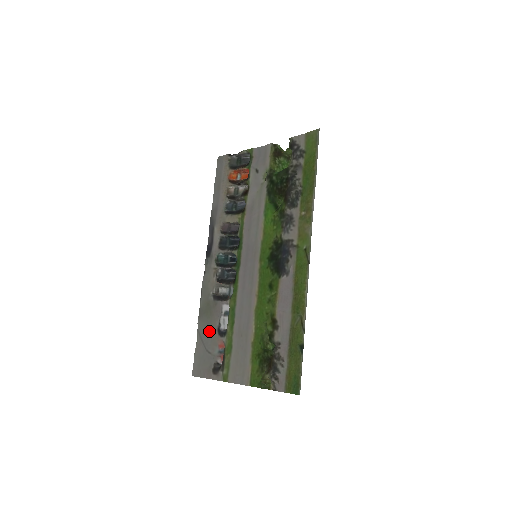
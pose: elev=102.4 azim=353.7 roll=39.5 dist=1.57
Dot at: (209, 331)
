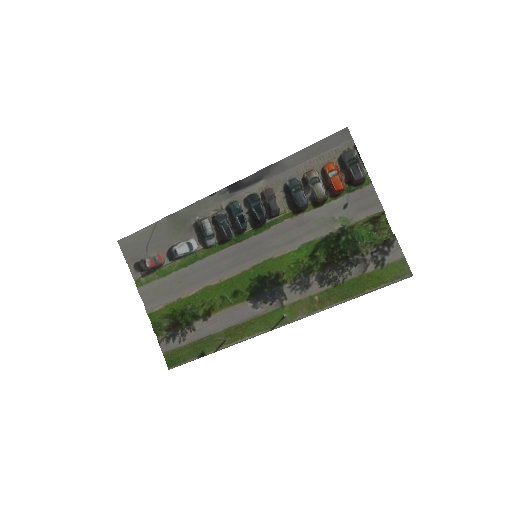
Dot at: (164, 238)
